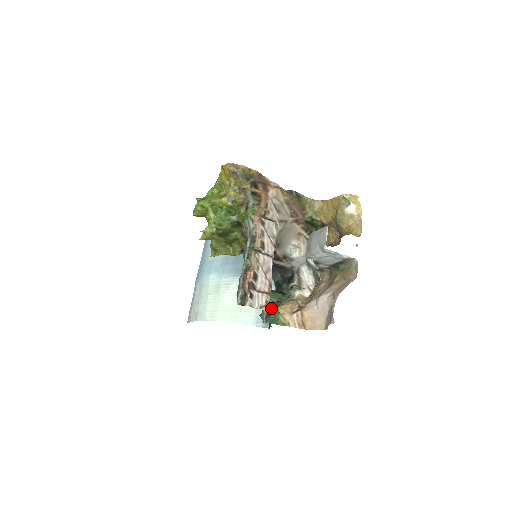
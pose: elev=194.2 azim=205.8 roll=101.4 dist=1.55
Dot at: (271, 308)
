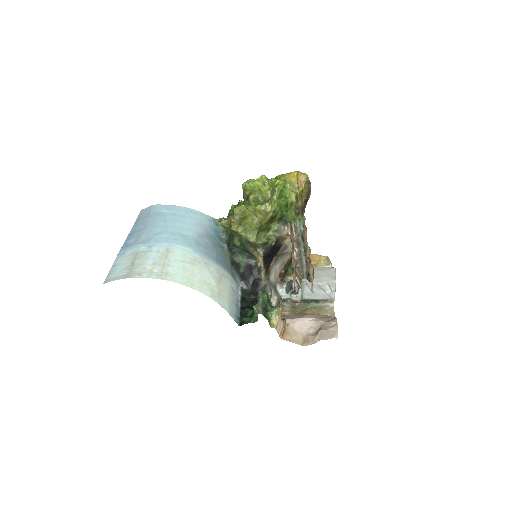
Dot at: (264, 305)
